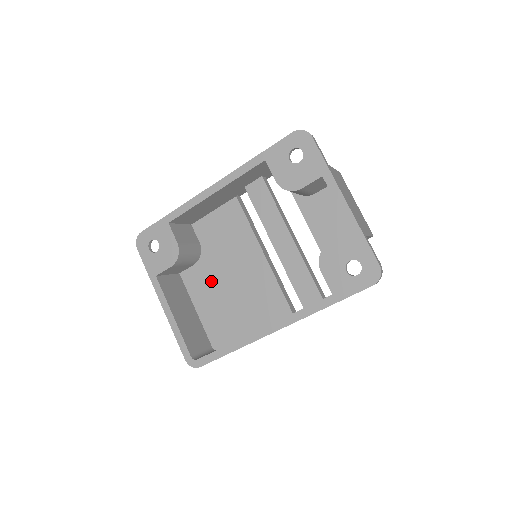
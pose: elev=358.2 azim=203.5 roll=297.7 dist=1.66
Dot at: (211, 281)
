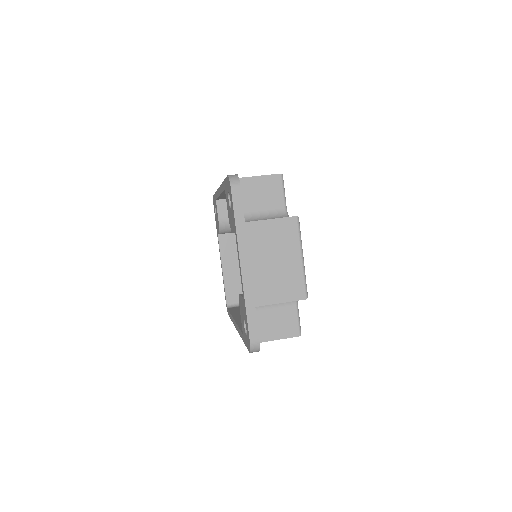
Dot at: occluded
